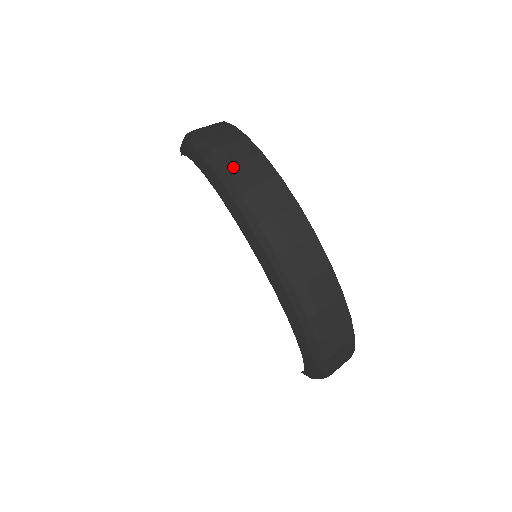
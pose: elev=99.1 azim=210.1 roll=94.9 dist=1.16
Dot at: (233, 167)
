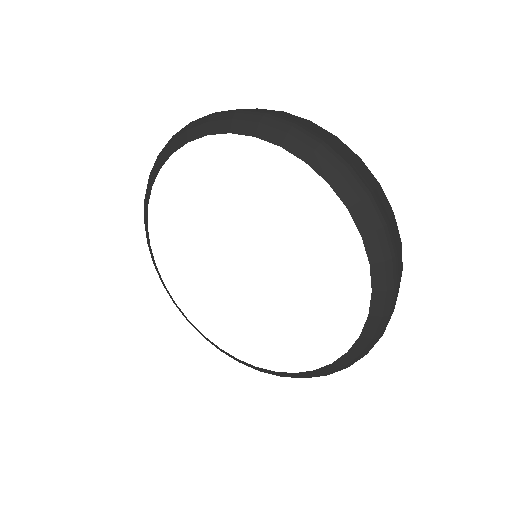
Dot at: (243, 109)
